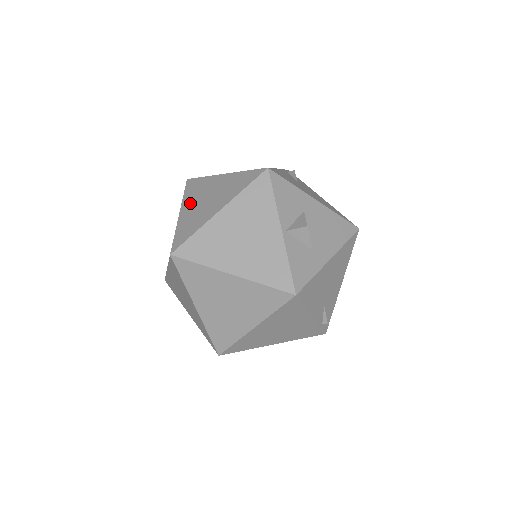
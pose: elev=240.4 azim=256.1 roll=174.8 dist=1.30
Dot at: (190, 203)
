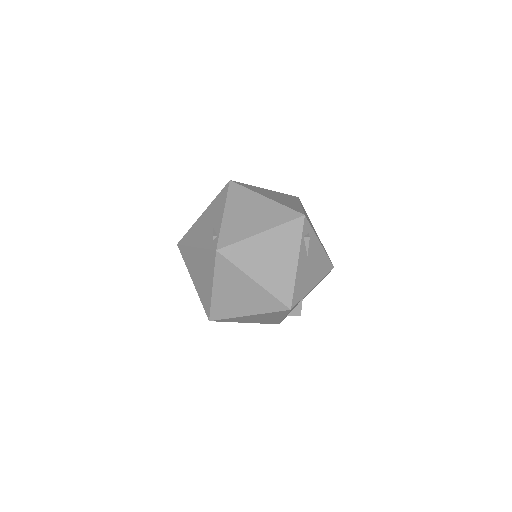
Dot at: (222, 286)
